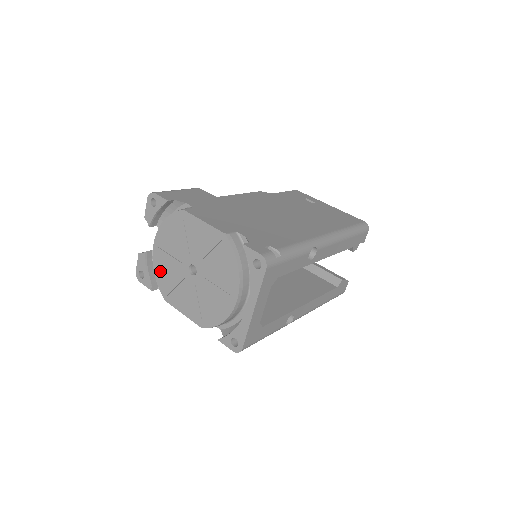
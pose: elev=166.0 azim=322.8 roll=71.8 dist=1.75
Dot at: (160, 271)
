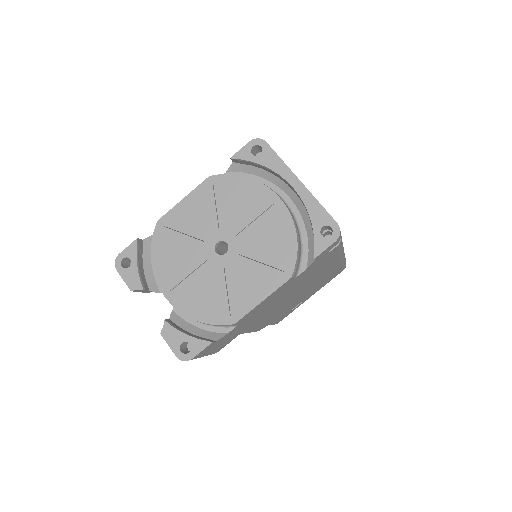
Dot at: (197, 307)
